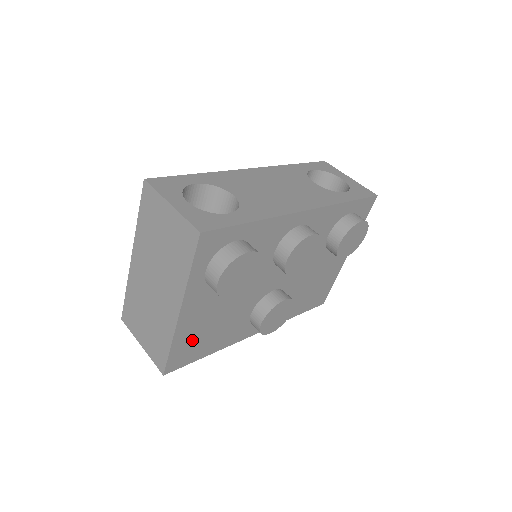
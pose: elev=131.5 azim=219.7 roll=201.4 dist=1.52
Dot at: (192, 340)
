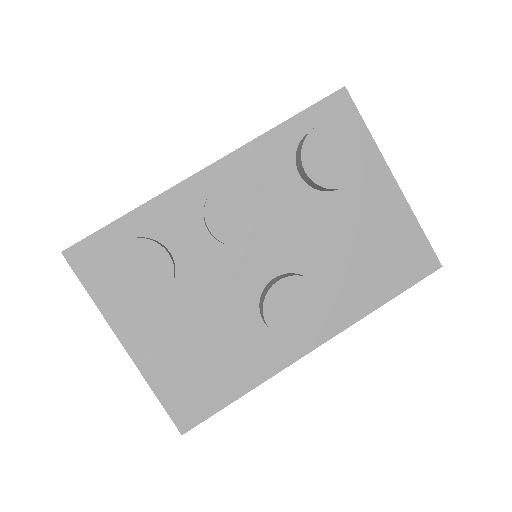
Dot at: (184, 379)
